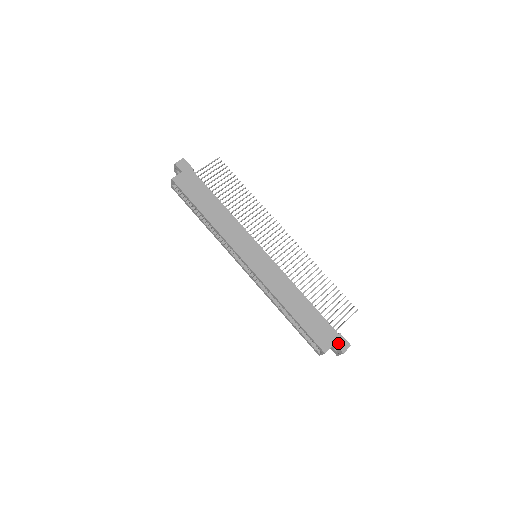
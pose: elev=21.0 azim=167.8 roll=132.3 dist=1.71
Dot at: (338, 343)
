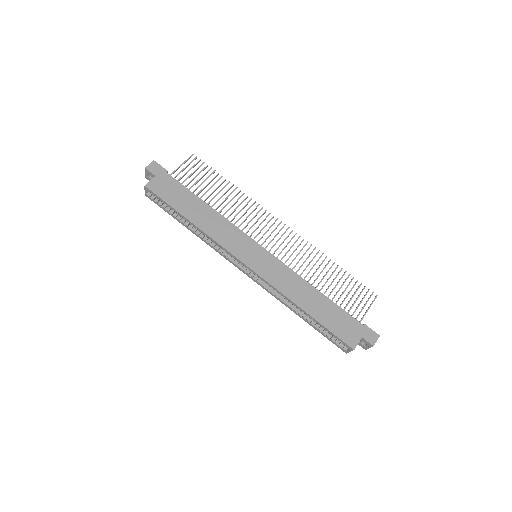
Dot at: (365, 336)
